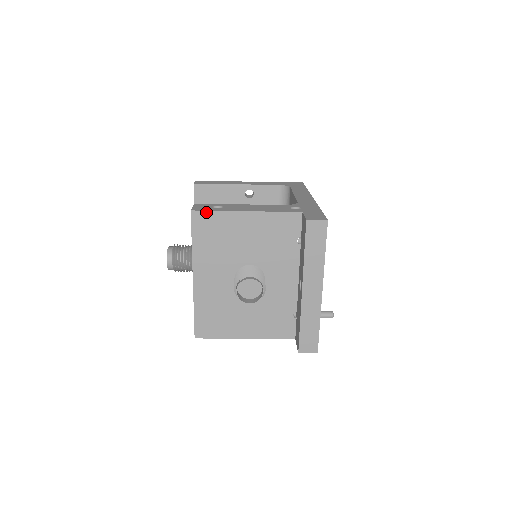
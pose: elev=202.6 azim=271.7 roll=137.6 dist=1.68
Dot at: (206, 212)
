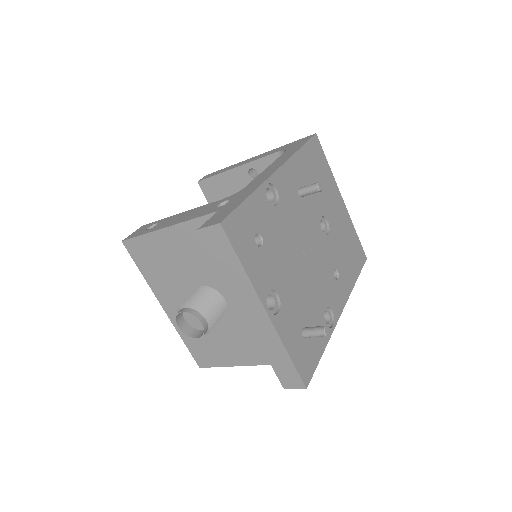
Dot at: (134, 239)
